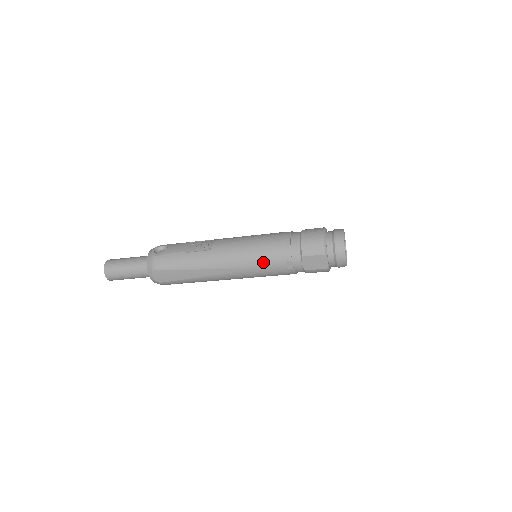
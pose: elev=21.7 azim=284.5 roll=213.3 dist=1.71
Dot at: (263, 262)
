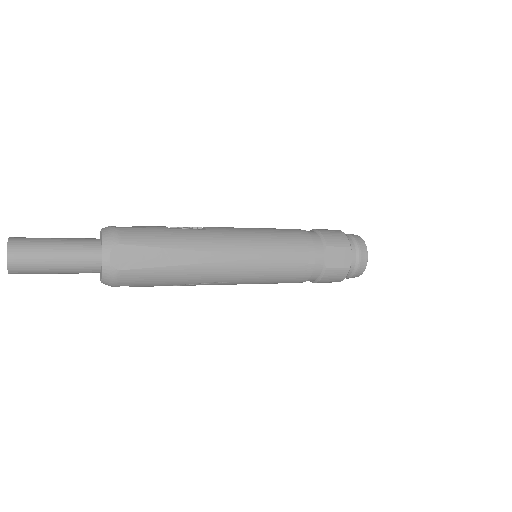
Dot at: (281, 249)
